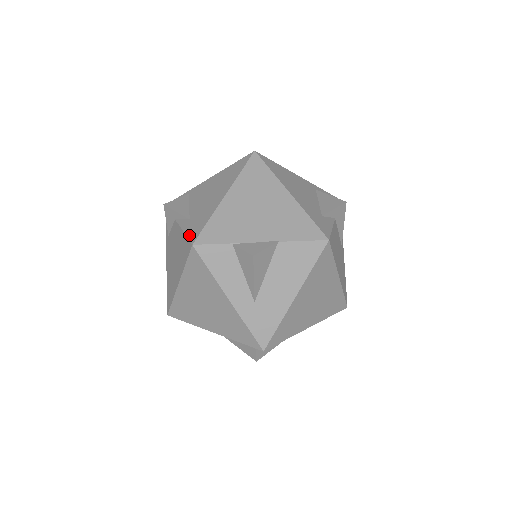
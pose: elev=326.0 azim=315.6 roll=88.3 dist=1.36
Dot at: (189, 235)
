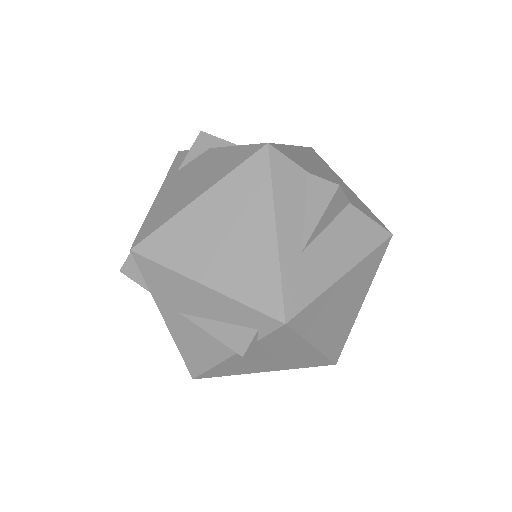
Dot at: (254, 144)
